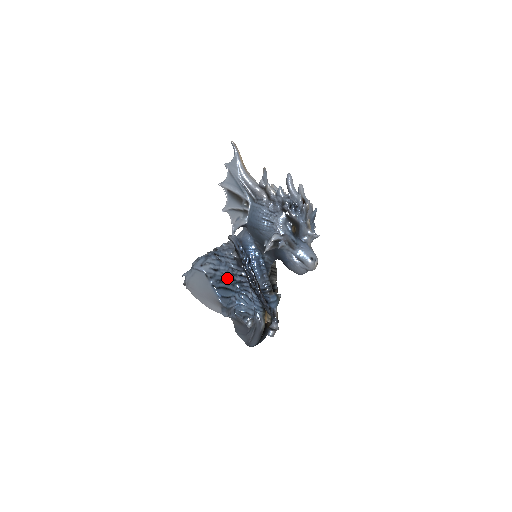
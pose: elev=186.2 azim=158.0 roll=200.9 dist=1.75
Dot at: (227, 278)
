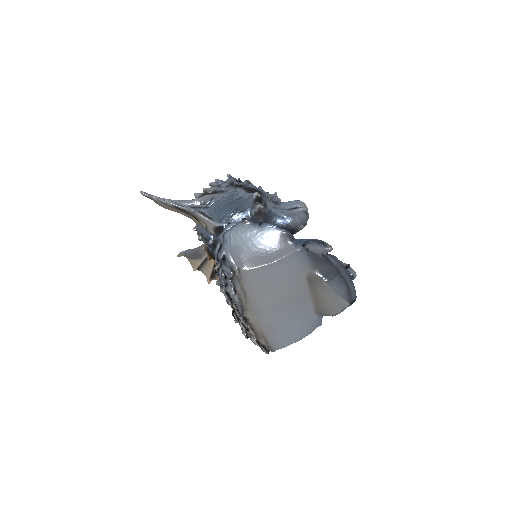
Dot at: occluded
